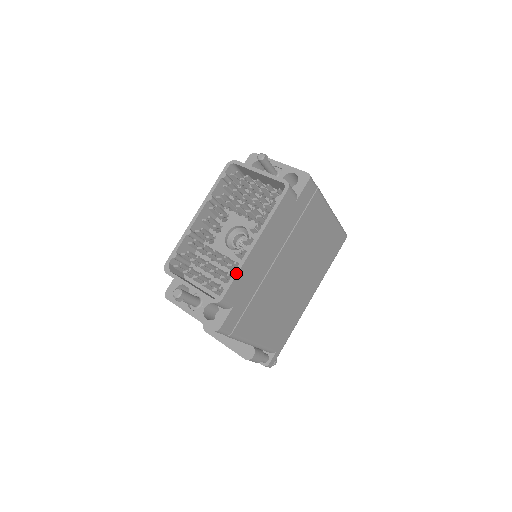
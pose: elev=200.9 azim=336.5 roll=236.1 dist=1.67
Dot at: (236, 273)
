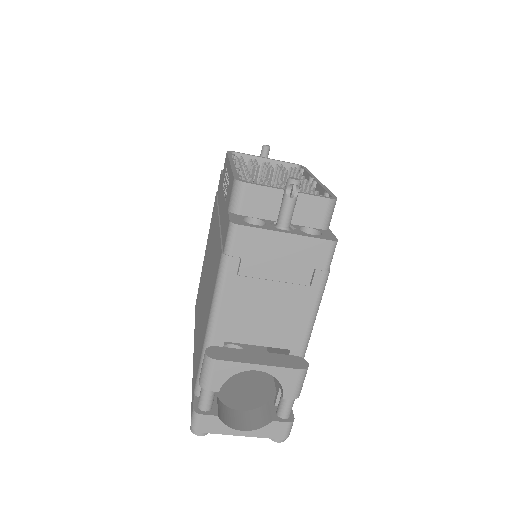
Dot at: (326, 188)
